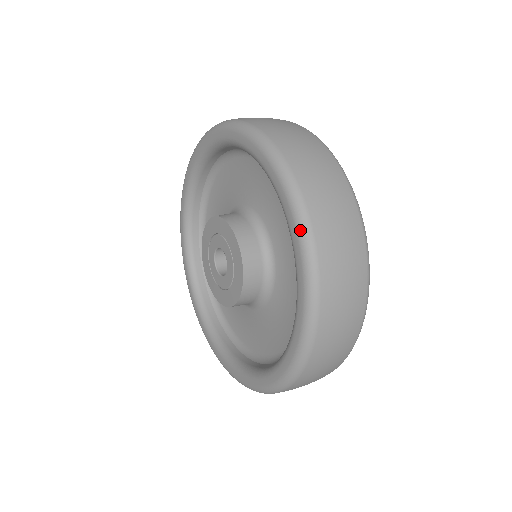
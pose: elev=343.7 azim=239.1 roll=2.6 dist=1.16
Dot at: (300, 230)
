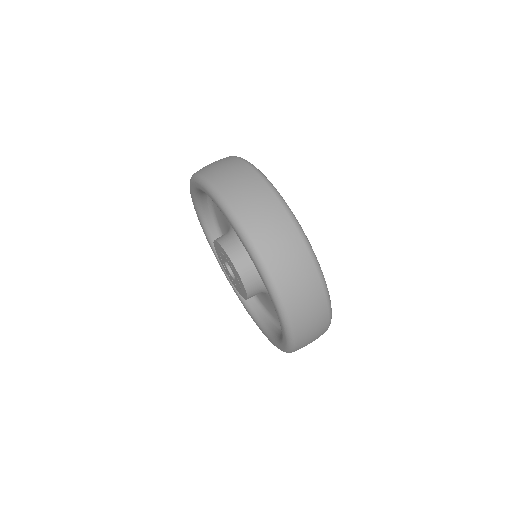
Dot at: (282, 320)
